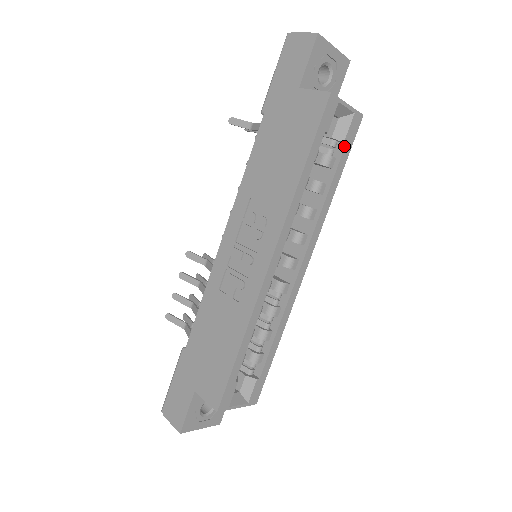
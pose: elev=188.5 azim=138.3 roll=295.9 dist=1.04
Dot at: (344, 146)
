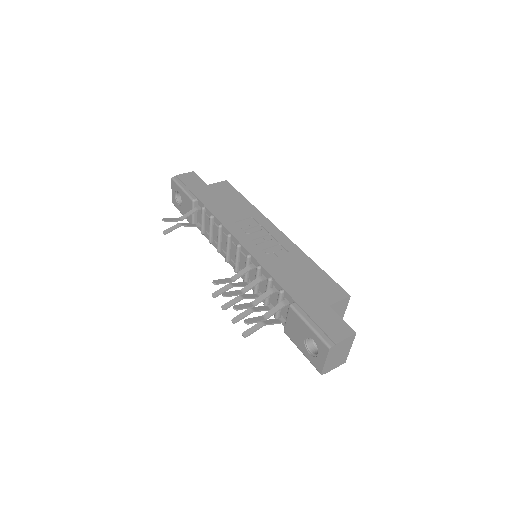
Dot at: occluded
